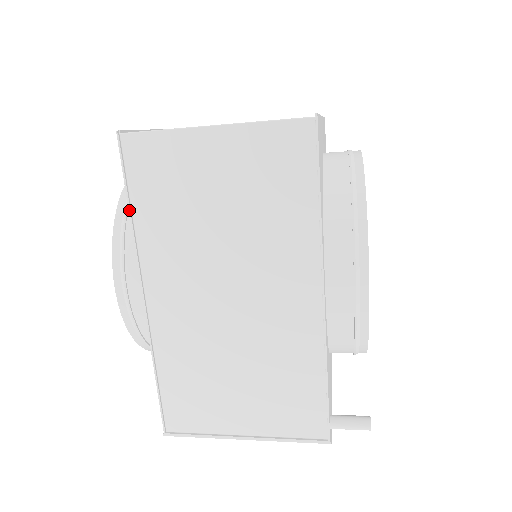
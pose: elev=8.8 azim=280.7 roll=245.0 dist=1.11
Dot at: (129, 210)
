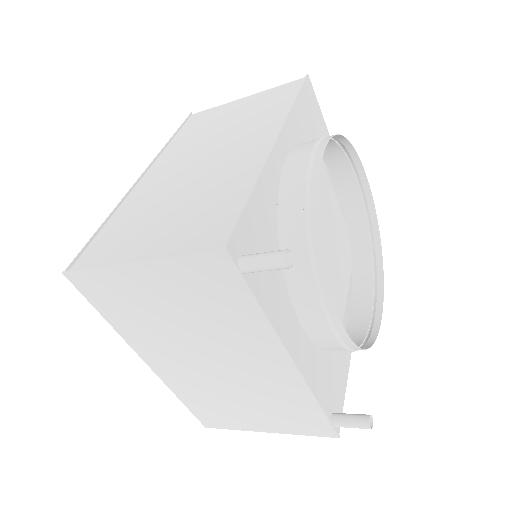
Dot at: (171, 138)
